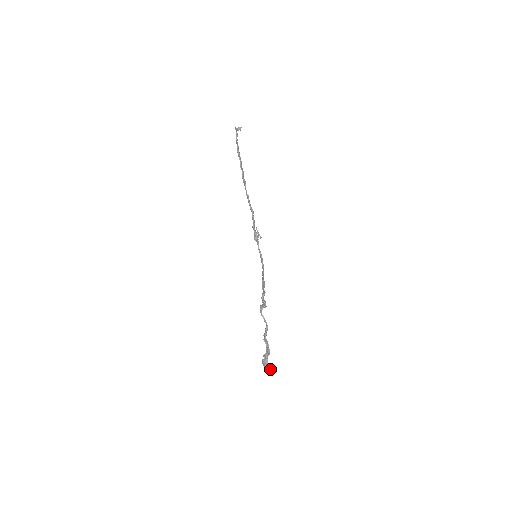
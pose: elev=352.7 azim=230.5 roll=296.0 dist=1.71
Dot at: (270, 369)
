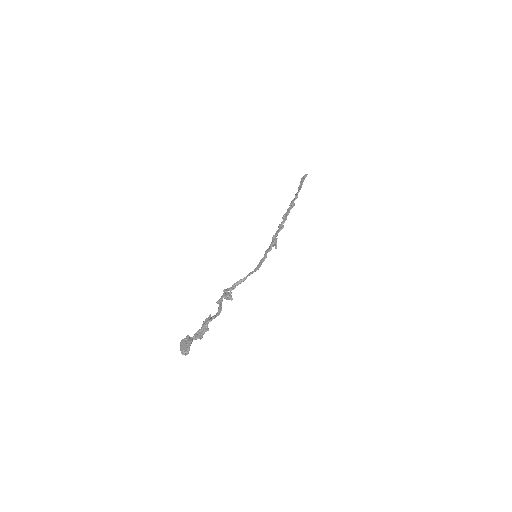
Dot at: (188, 353)
